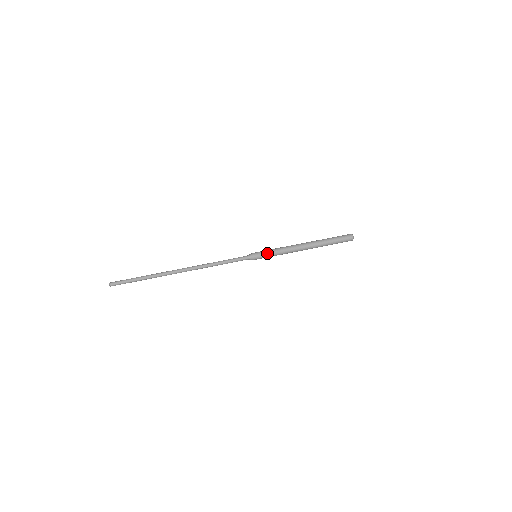
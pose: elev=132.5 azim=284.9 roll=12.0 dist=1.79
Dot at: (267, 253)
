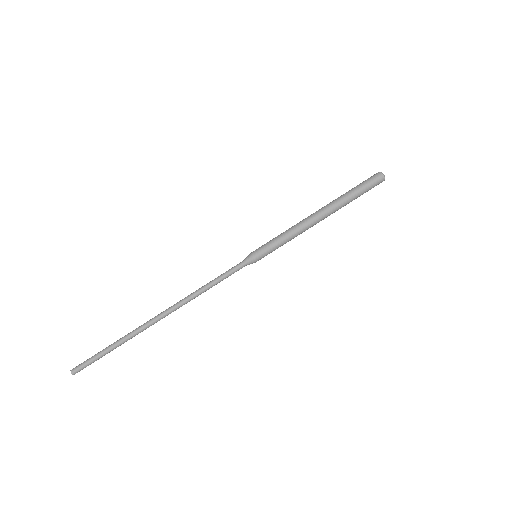
Dot at: (272, 251)
